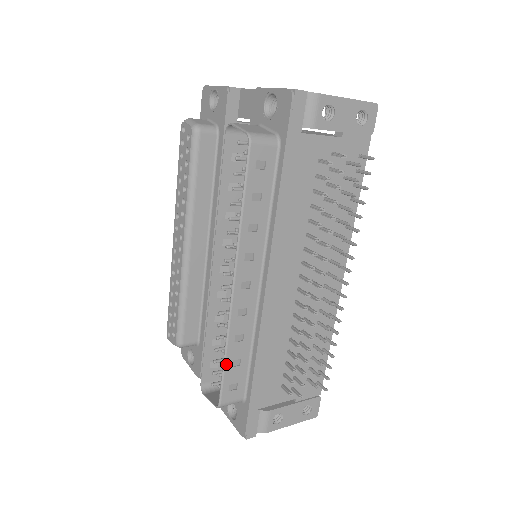
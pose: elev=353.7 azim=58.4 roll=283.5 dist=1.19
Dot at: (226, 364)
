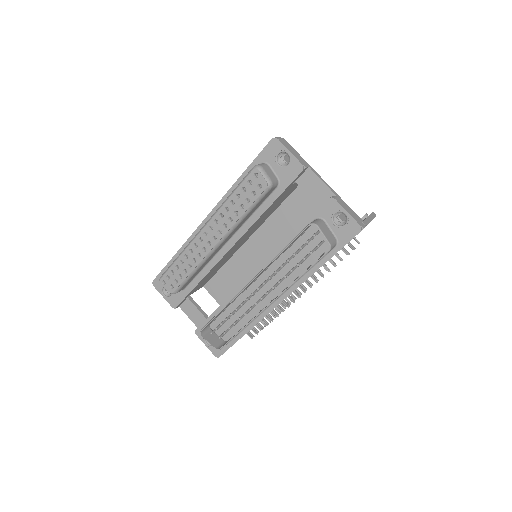
Dot at: occluded
